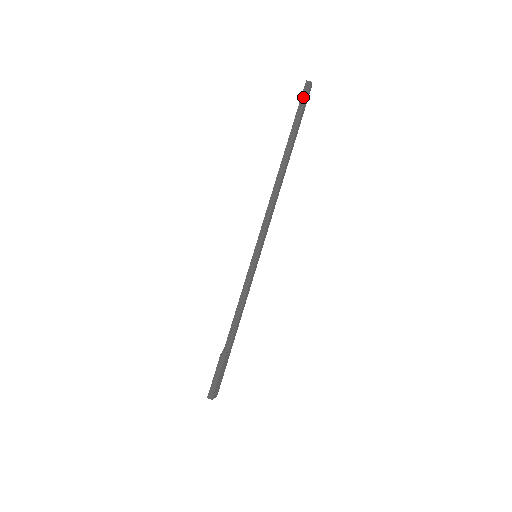
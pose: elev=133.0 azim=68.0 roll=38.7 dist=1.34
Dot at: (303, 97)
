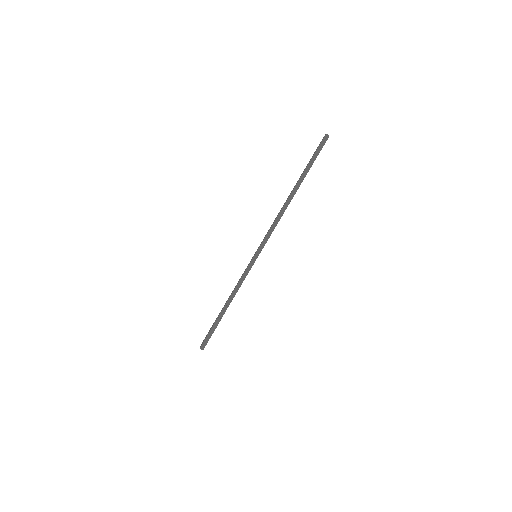
Dot at: (320, 146)
